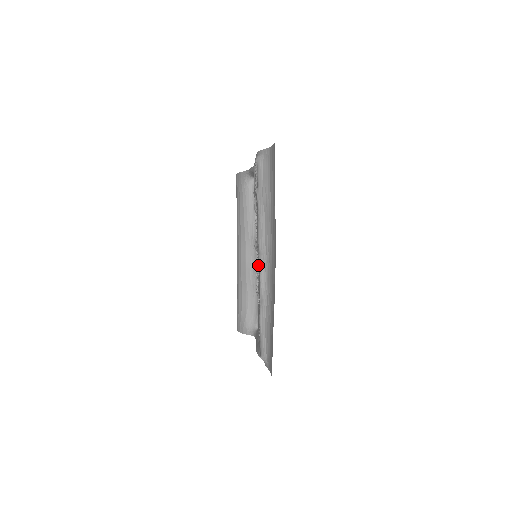
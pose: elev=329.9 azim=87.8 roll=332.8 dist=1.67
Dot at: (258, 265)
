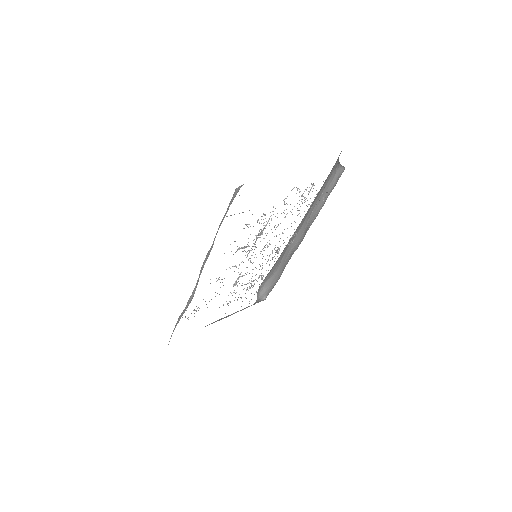
Dot at: occluded
